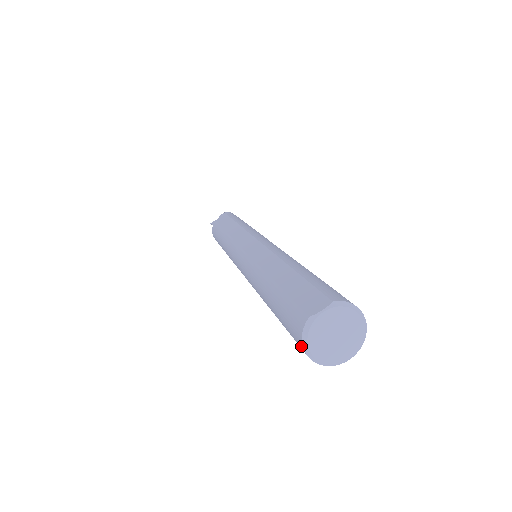
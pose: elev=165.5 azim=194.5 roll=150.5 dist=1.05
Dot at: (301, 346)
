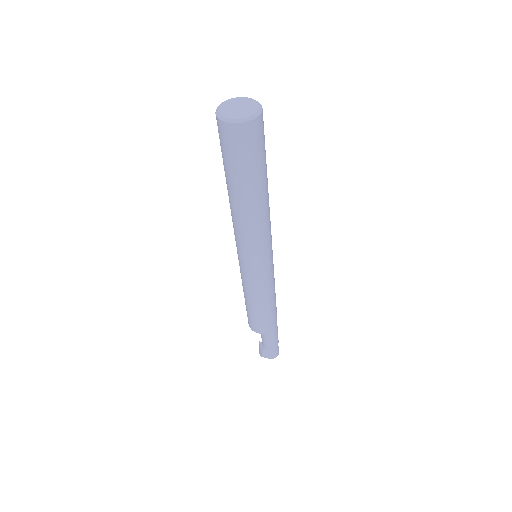
Dot at: occluded
